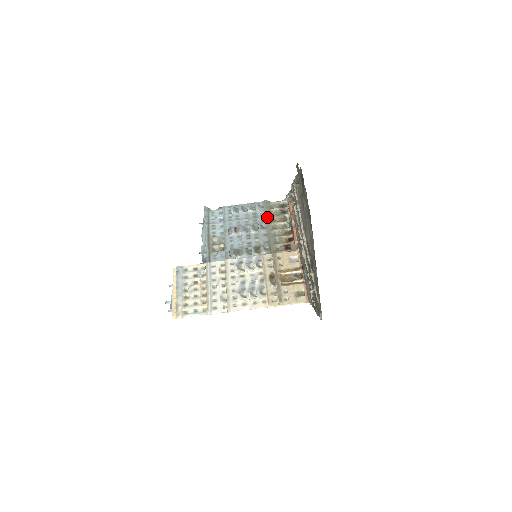
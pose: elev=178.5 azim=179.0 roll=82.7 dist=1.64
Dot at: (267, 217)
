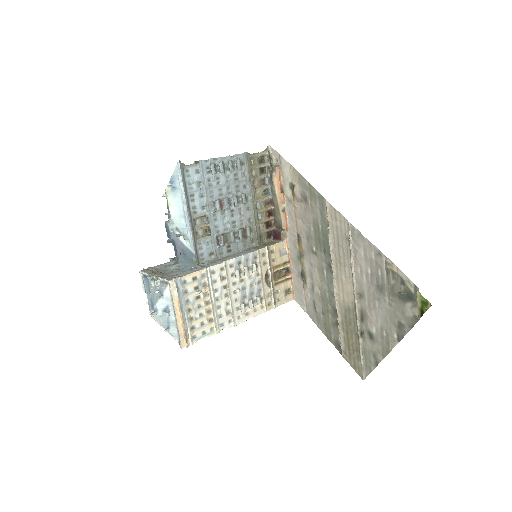
Dot at: (250, 182)
